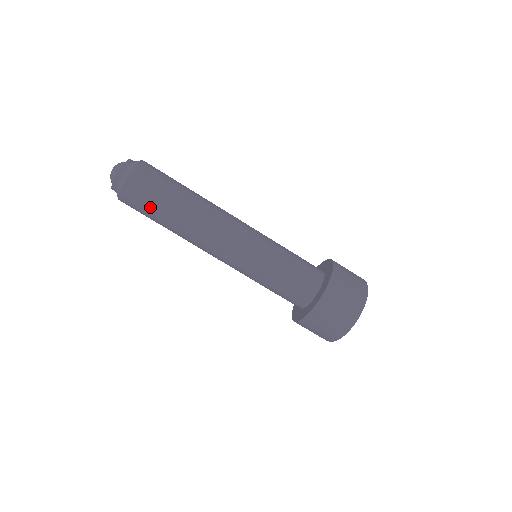
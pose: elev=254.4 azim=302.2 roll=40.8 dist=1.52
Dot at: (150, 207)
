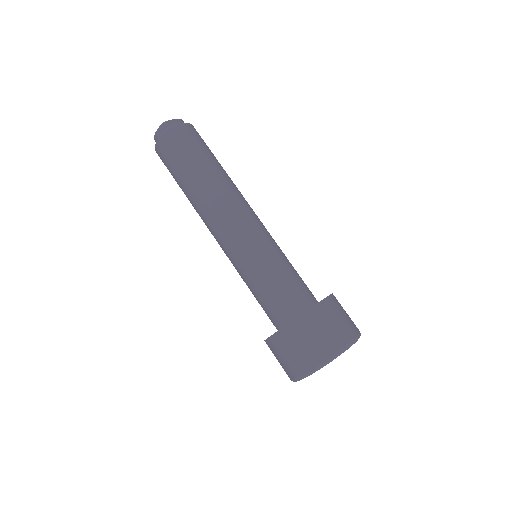
Dot at: (195, 149)
